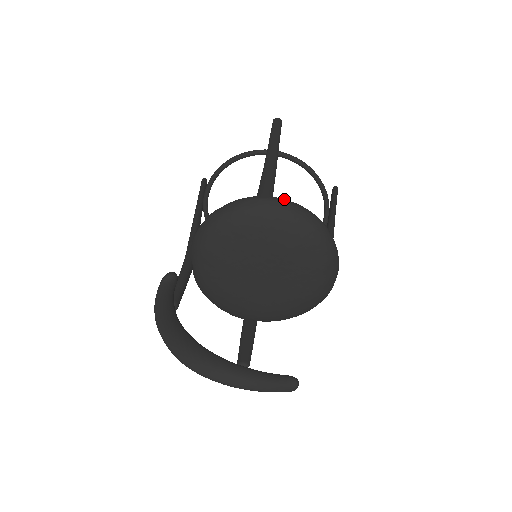
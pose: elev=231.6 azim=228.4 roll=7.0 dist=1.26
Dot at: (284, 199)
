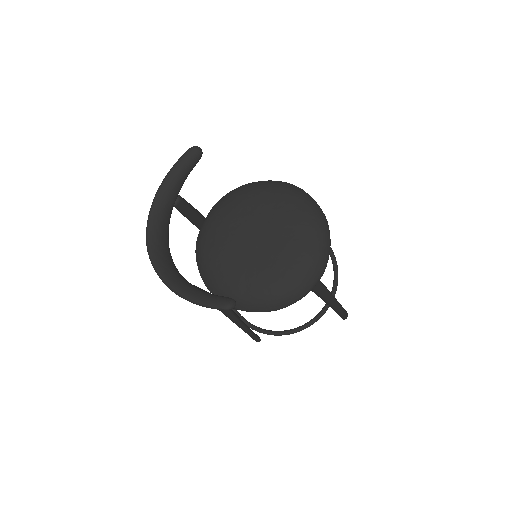
Dot at: occluded
